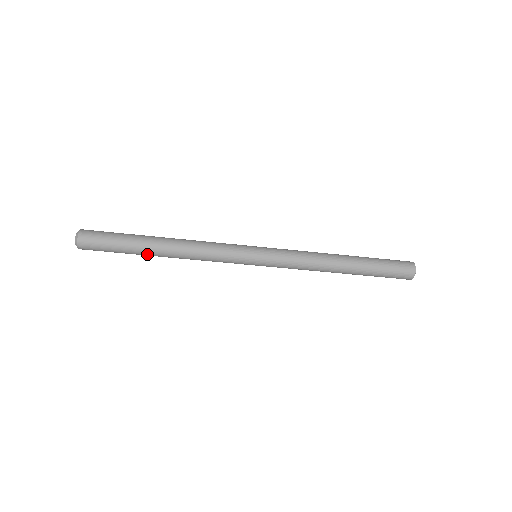
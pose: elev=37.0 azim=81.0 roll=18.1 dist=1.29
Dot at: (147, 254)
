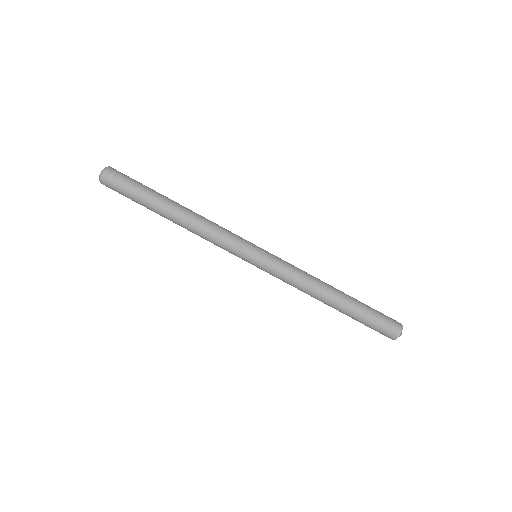
Dot at: (158, 212)
